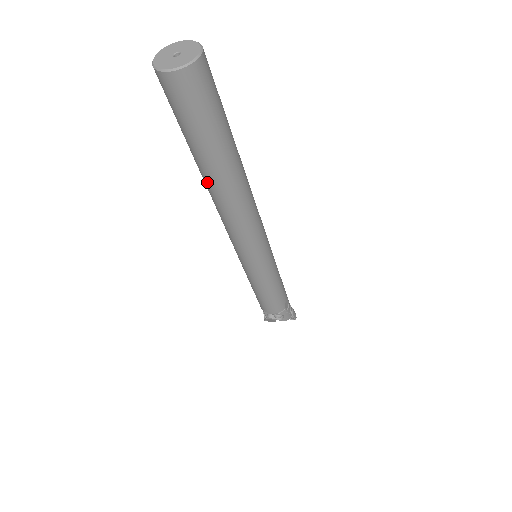
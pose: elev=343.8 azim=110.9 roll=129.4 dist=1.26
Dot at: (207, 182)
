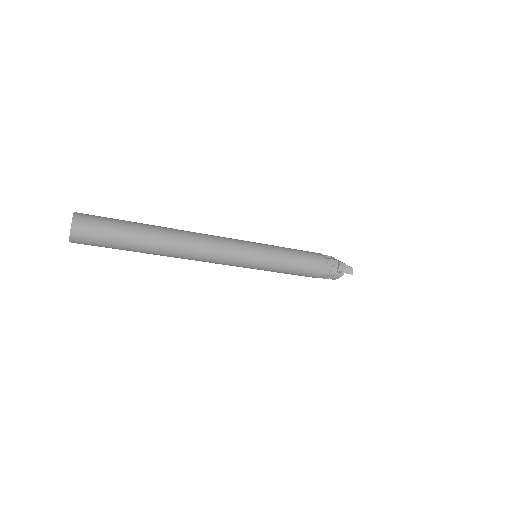
Dot at: occluded
